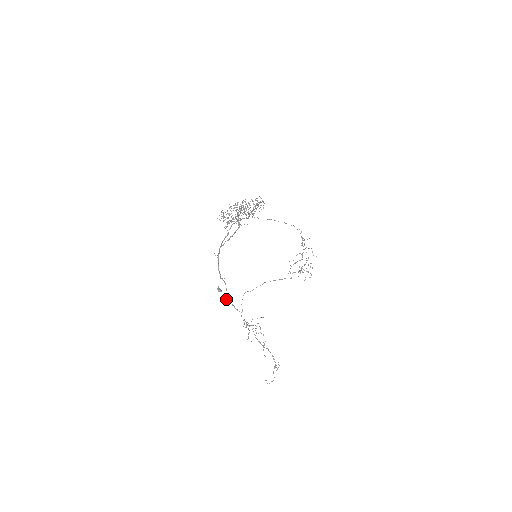
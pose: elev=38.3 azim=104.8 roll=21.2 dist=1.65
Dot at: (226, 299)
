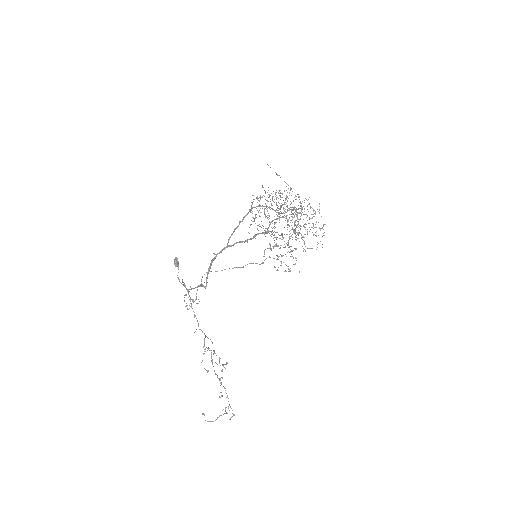
Dot at: (186, 289)
